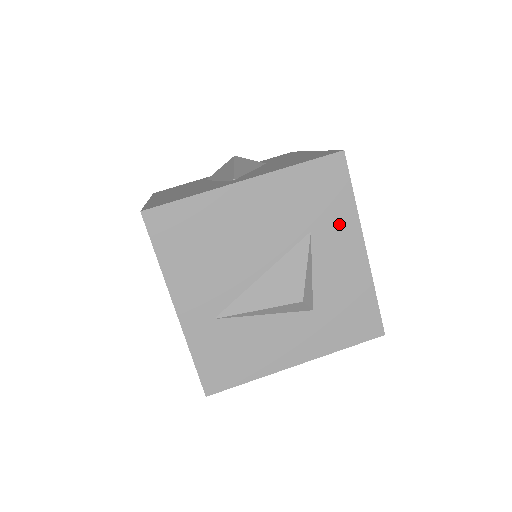
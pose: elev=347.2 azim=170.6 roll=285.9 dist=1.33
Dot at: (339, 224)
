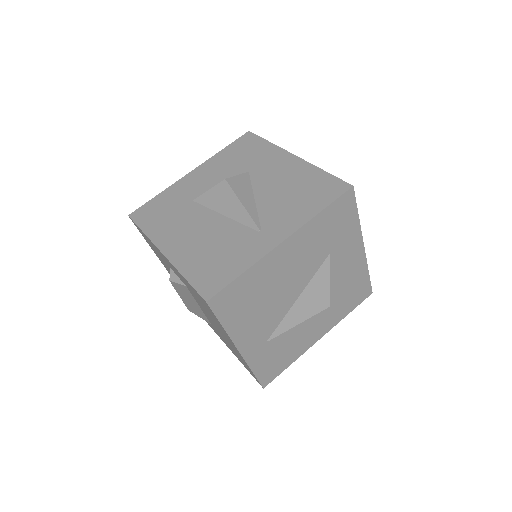
Dot at: (348, 239)
